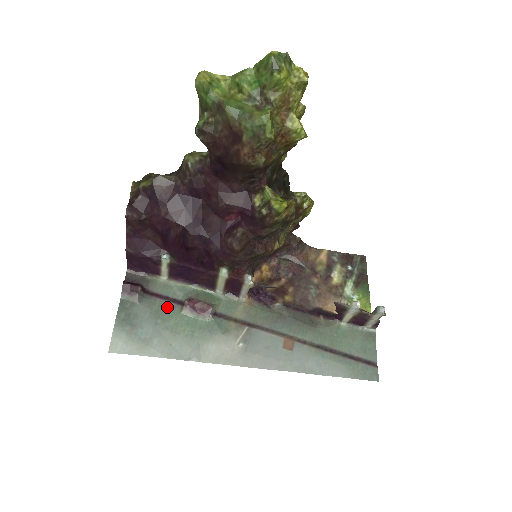
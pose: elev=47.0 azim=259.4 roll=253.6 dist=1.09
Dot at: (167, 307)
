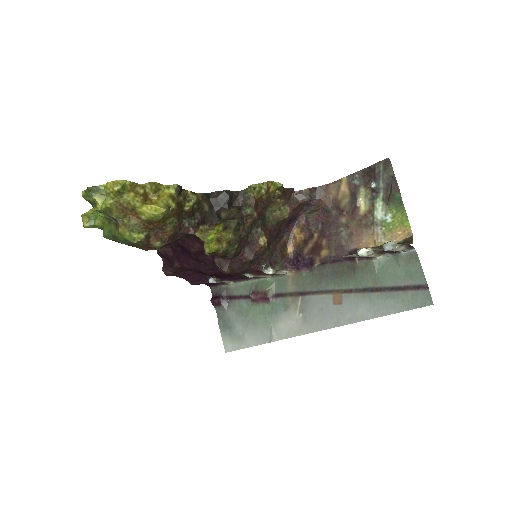
Dot at: (243, 304)
